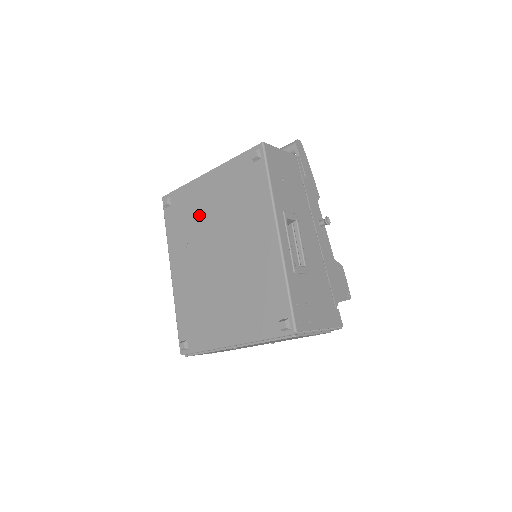
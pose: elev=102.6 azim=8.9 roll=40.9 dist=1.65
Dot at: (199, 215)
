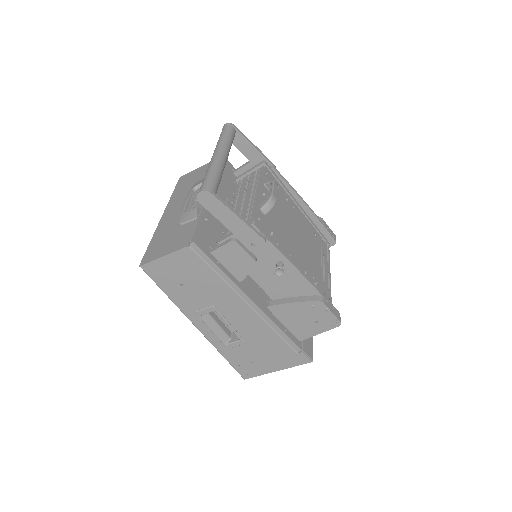
Dot at: occluded
